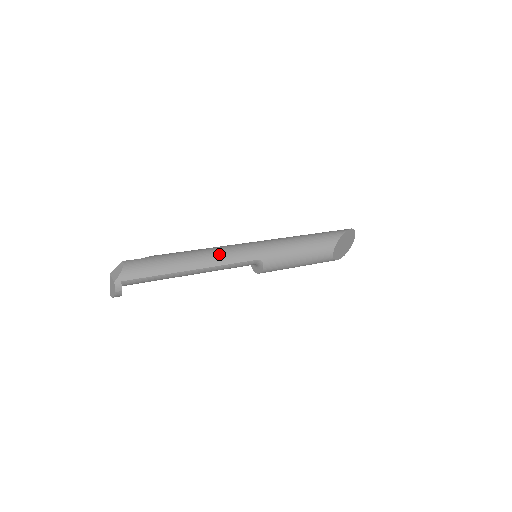
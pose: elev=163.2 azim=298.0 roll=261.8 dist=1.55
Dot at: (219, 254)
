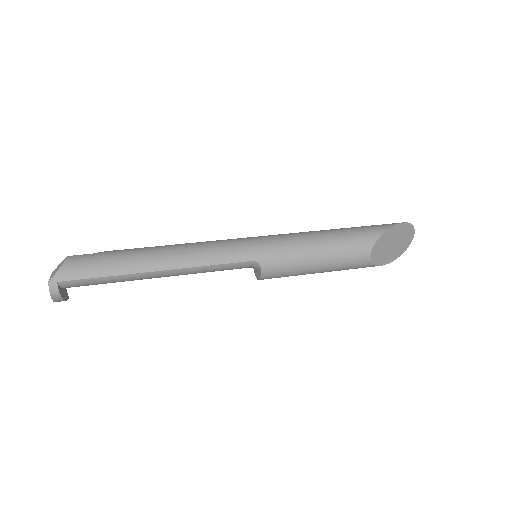
Dot at: (196, 251)
